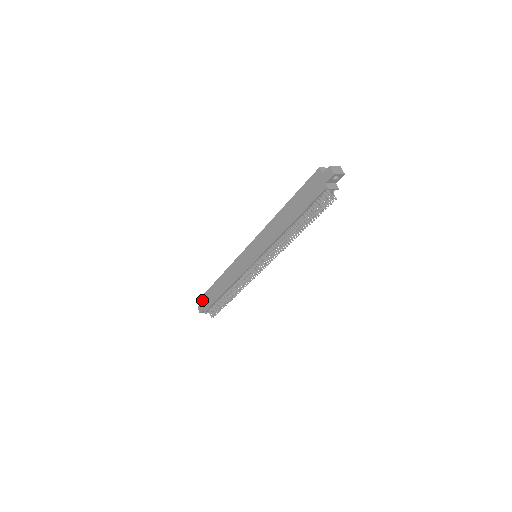
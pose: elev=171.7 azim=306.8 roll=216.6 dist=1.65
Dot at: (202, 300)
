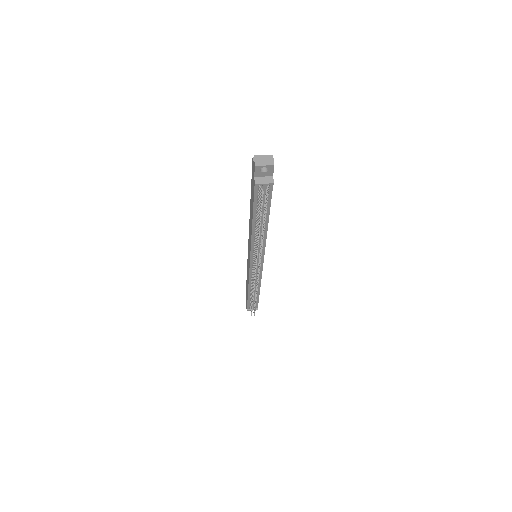
Dot at: occluded
